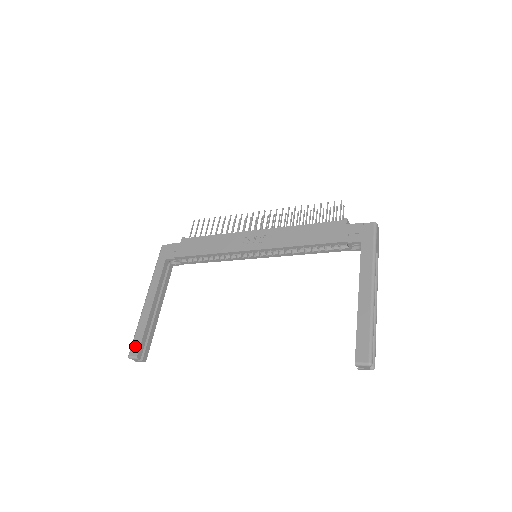
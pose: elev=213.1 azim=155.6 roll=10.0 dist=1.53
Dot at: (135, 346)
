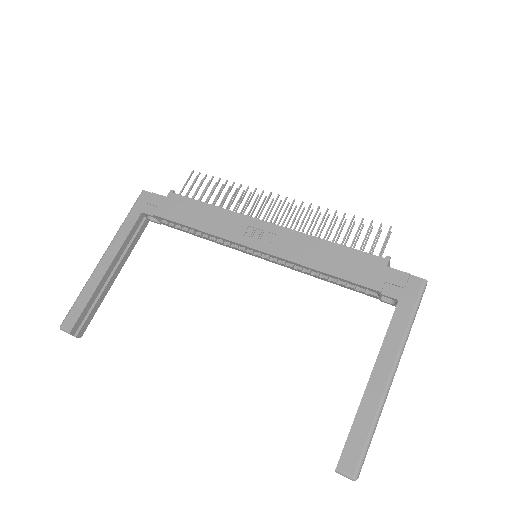
Dot at: (72, 317)
